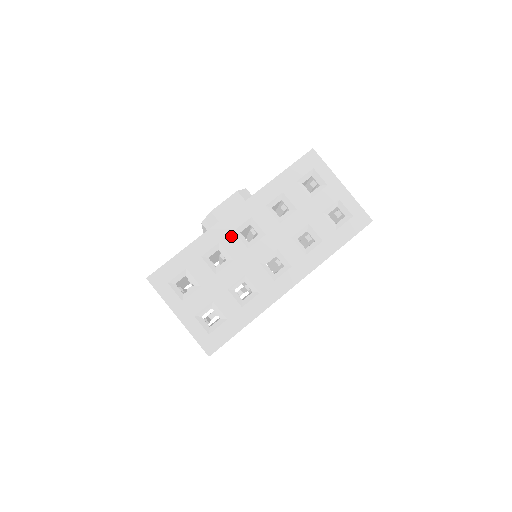
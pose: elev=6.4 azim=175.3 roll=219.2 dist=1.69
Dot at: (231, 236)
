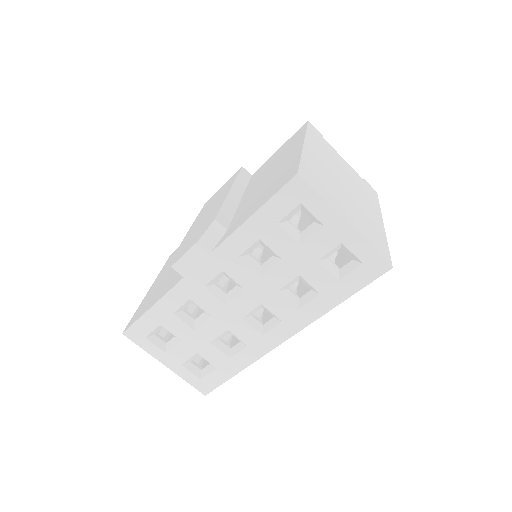
Dot at: (202, 292)
